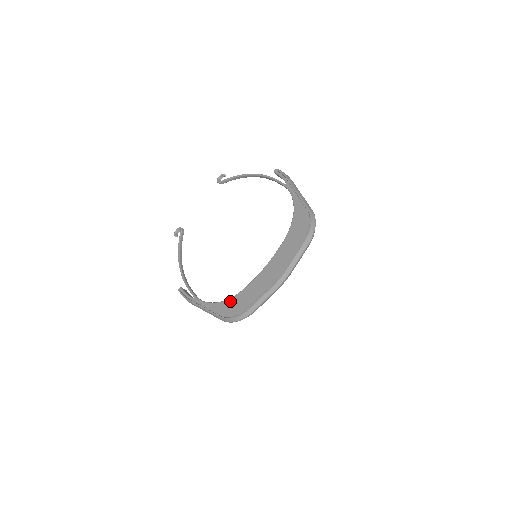
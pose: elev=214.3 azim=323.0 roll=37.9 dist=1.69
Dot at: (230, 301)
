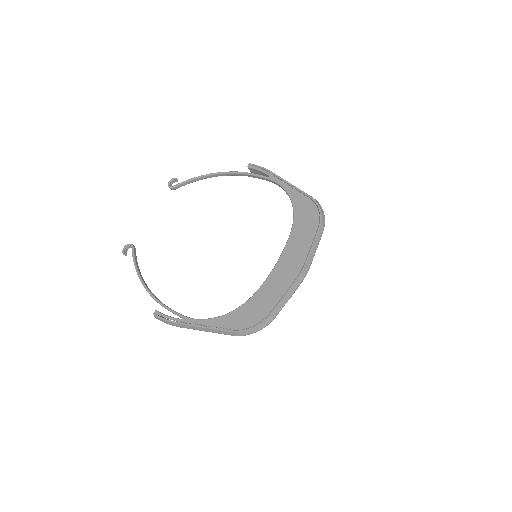
Dot at: (240, 310)
